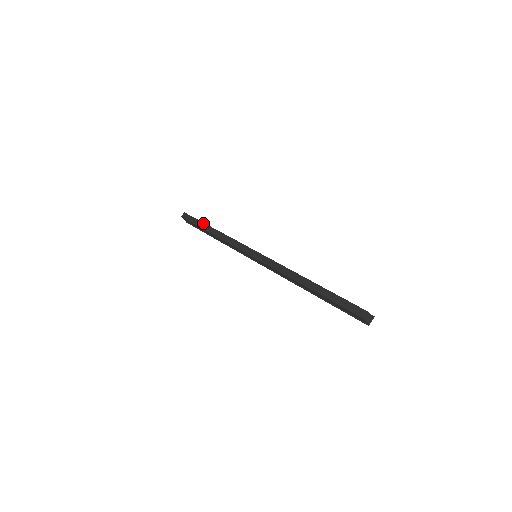
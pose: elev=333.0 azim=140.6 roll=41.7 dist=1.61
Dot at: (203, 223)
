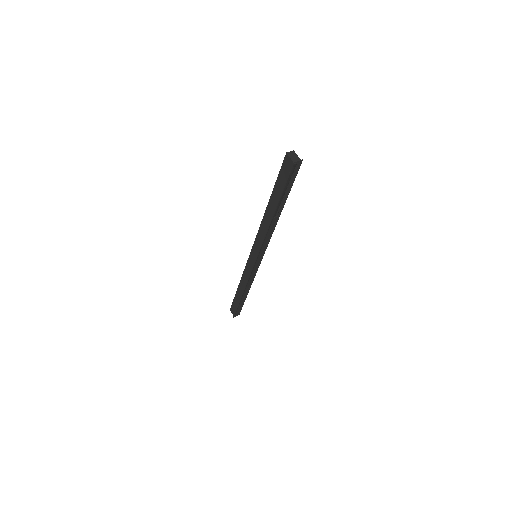
Dot at: occluded
